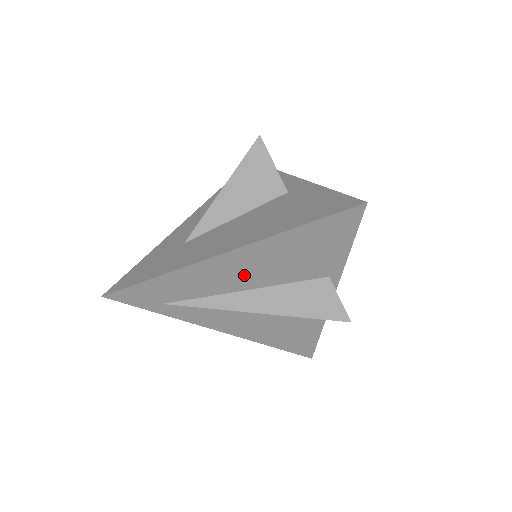
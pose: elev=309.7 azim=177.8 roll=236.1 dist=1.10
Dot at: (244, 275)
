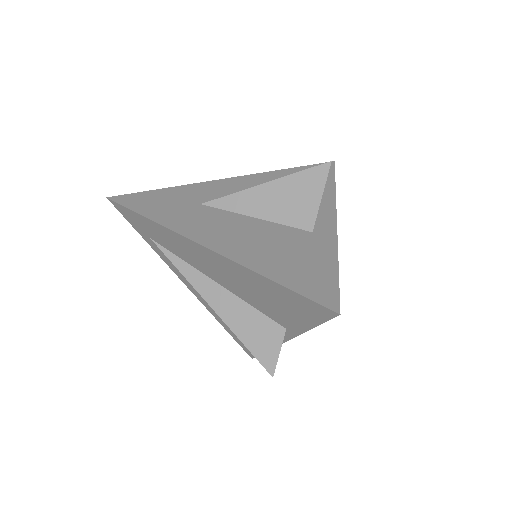
Dot at: (219, 273)
